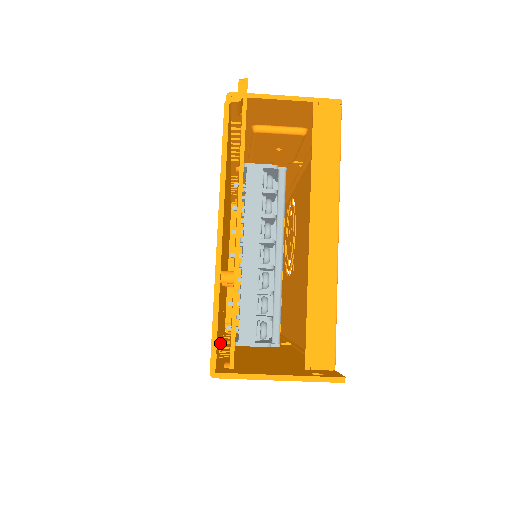
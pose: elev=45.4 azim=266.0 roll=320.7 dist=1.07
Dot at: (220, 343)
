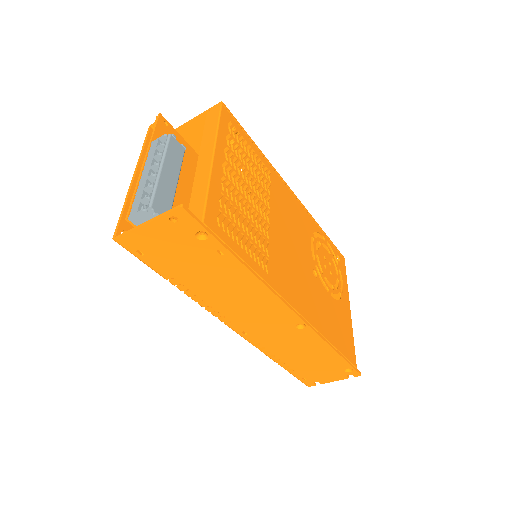
Dot at: occluded
